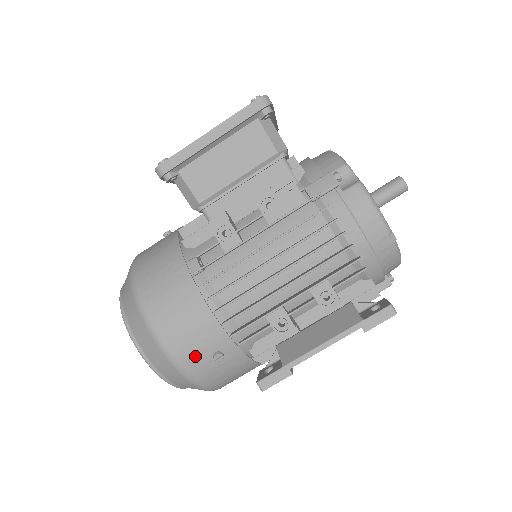
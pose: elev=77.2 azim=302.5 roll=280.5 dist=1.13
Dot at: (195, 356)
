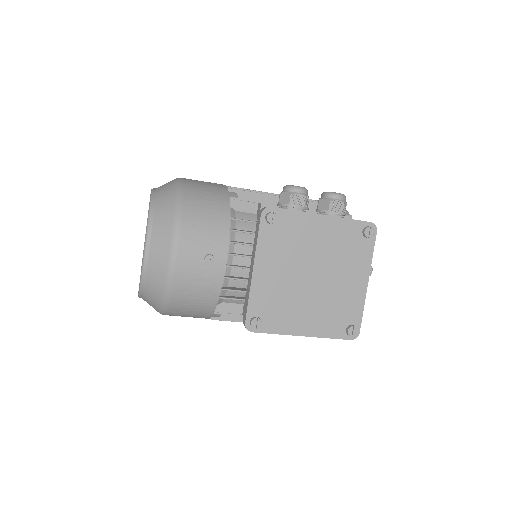
Dot at: occluded
